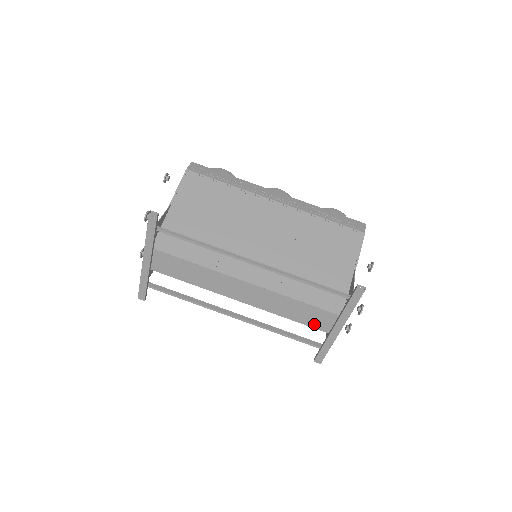
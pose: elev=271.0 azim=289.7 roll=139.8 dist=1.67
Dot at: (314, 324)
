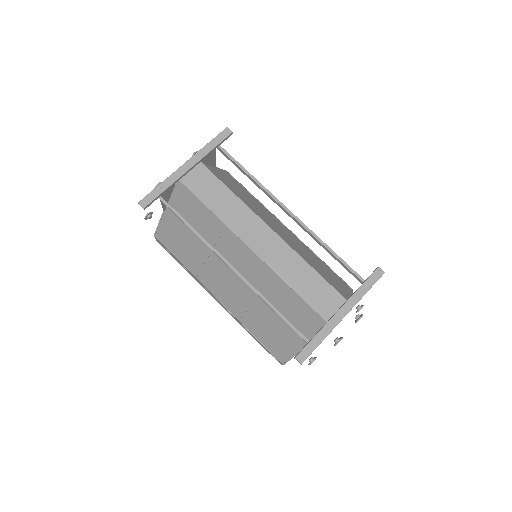
Dot at: (316, 304)
